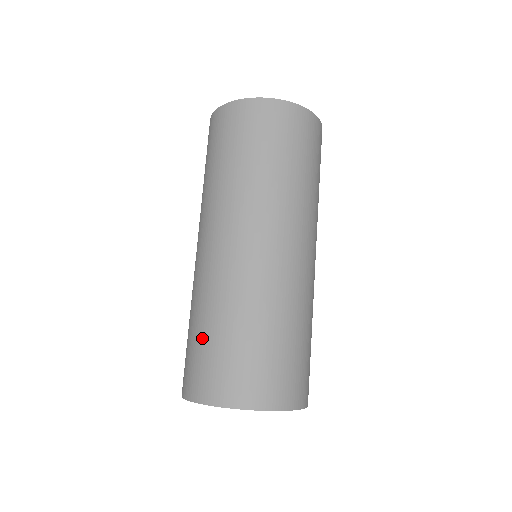
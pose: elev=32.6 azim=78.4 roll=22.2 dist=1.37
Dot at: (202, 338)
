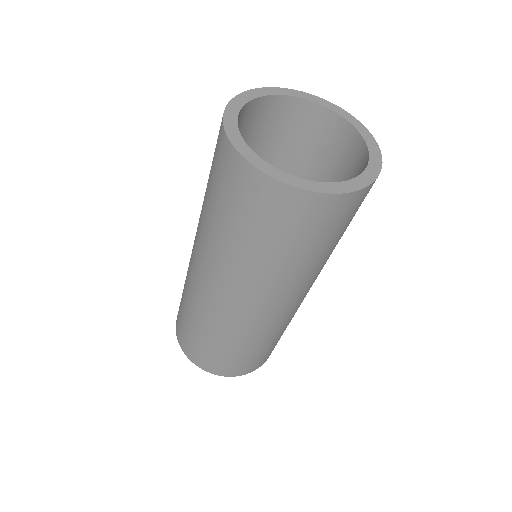
Dot at: (193, 332)
